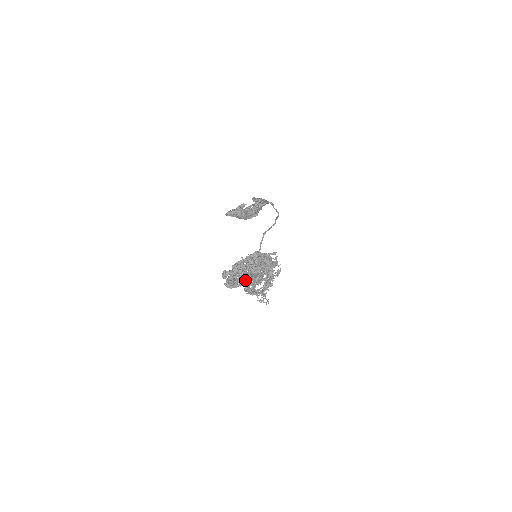
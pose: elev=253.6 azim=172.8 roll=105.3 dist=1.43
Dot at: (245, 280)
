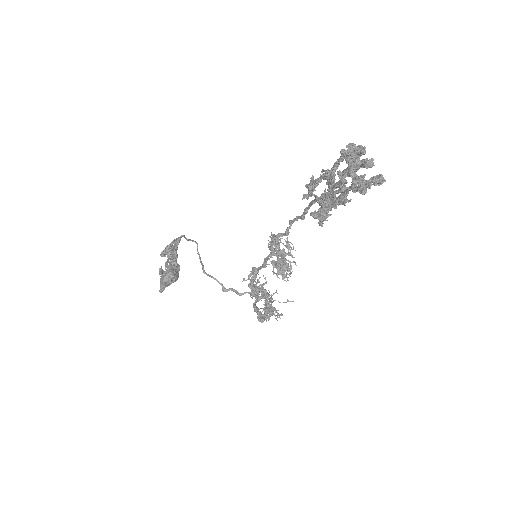
Dot at: occluded
